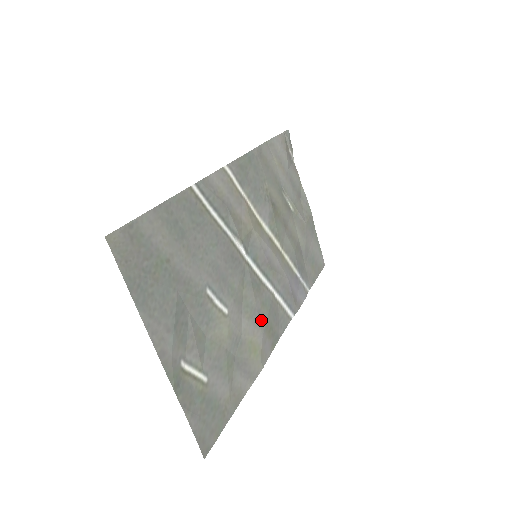
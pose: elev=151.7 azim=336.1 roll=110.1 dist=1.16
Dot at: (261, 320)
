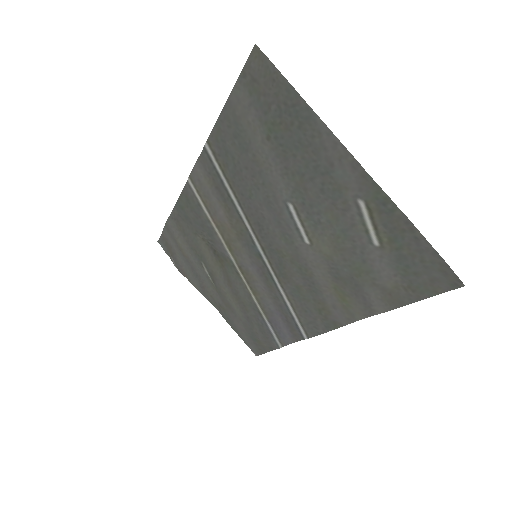
Dot at: (314, 291)
